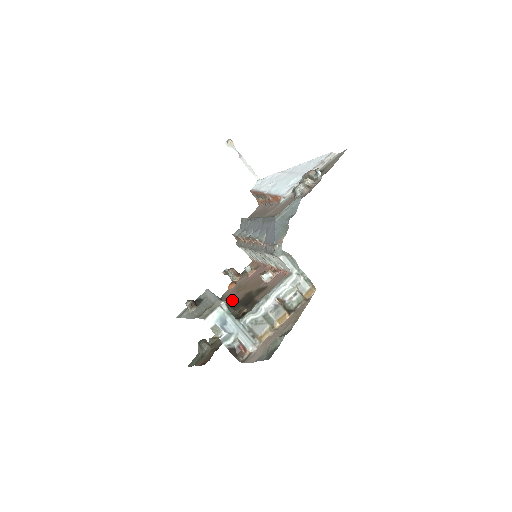
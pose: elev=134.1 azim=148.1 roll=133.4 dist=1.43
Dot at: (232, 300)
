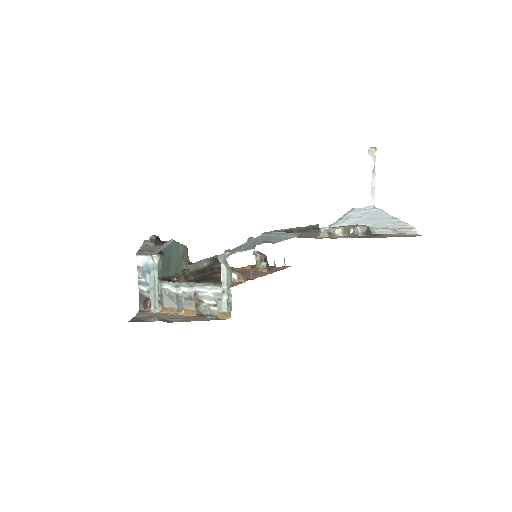
Dot at: (218, 273)
